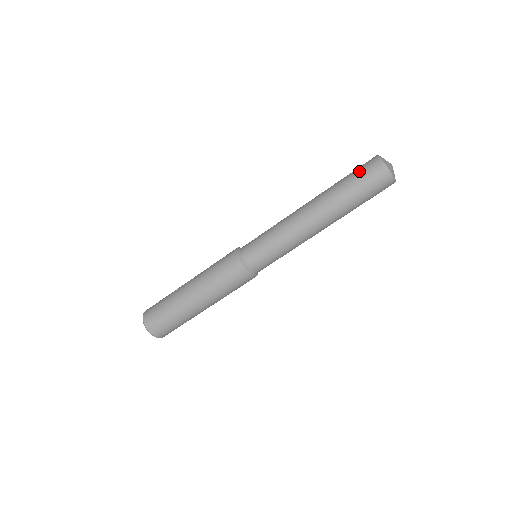
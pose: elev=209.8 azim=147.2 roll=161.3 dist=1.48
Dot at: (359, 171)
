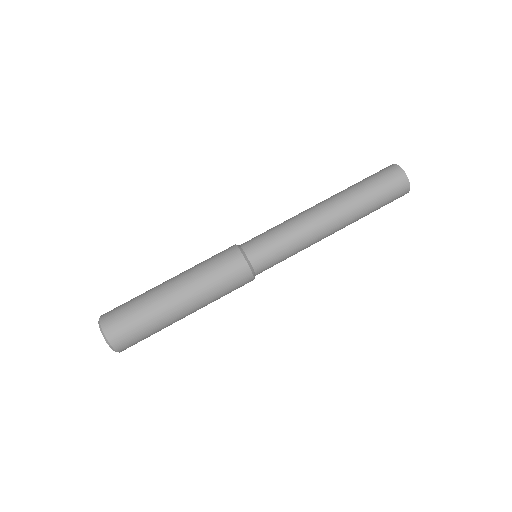
Dot at: (377, 176)
